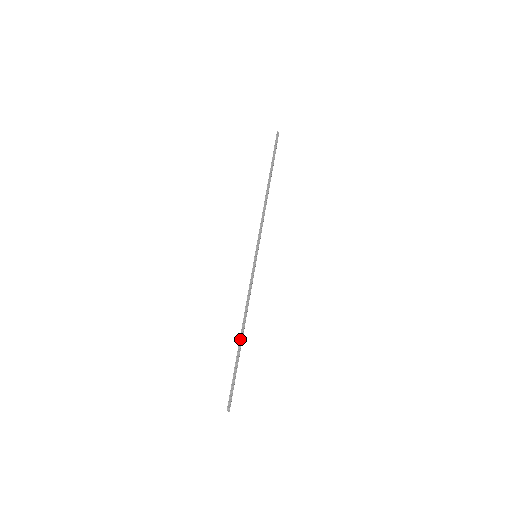
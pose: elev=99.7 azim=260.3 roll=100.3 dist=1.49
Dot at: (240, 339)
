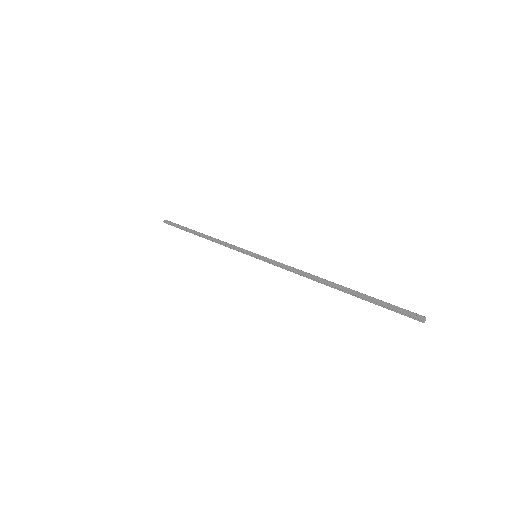
Dot at: (197, 234)
